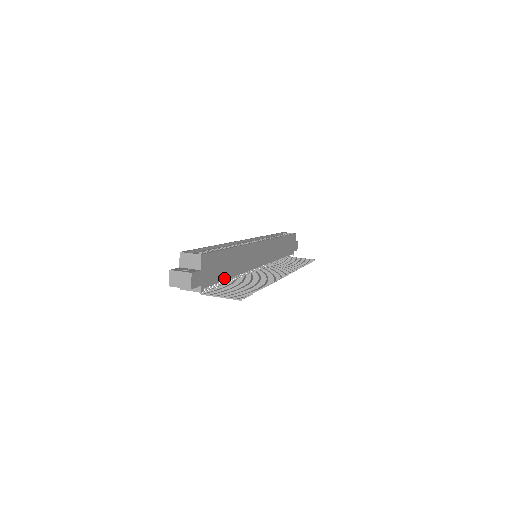
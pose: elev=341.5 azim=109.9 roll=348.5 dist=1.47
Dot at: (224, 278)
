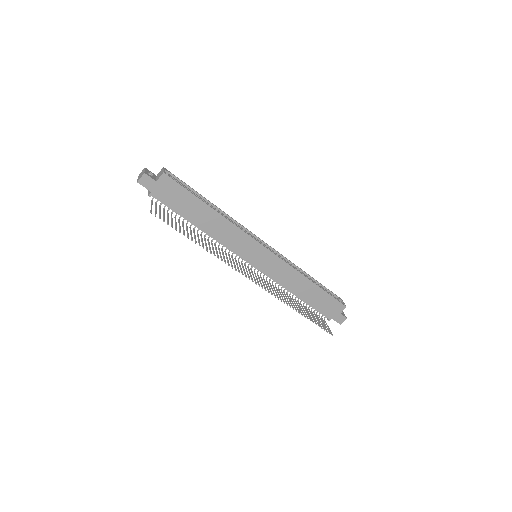
Dot at: (186, 217)
